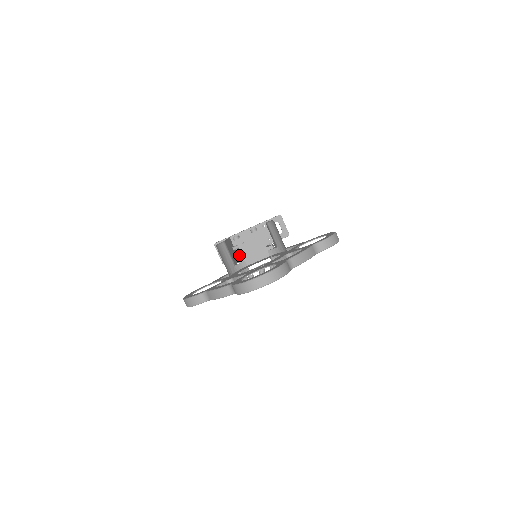
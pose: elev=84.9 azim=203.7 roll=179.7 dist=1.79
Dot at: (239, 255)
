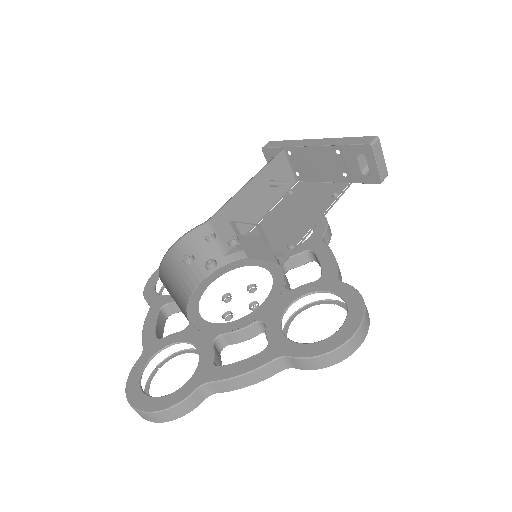
Dot at: (297, 178)
